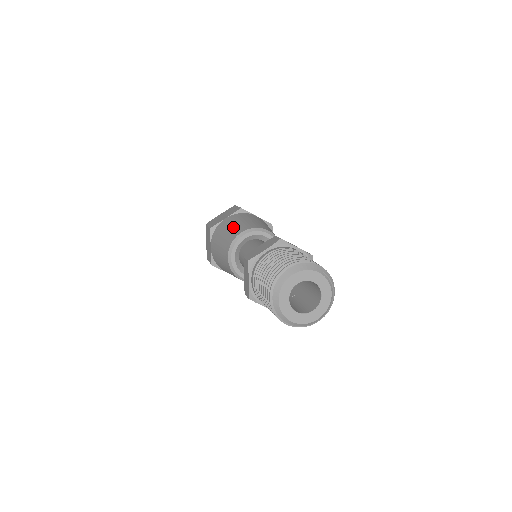
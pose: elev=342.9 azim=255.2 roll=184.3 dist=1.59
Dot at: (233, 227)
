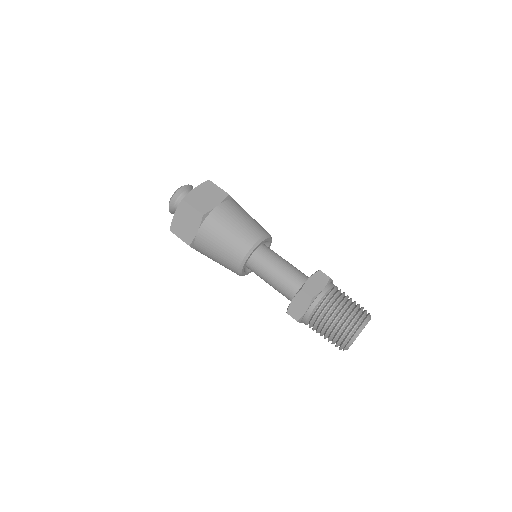
Dot at: (241, 227)
